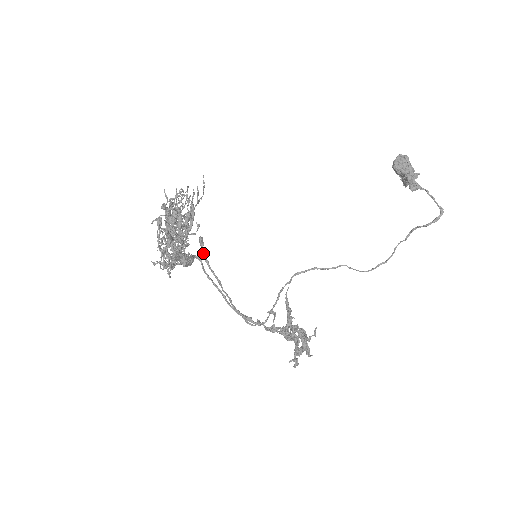
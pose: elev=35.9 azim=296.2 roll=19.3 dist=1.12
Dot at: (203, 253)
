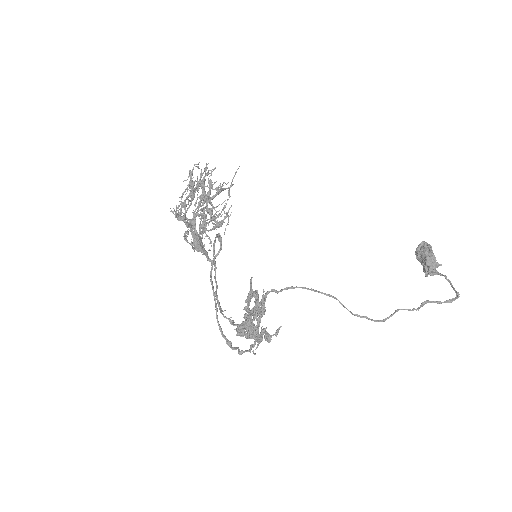
Dot at: (215, 240)
